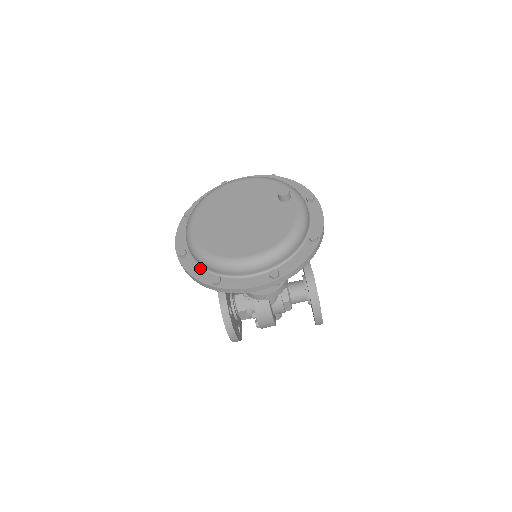
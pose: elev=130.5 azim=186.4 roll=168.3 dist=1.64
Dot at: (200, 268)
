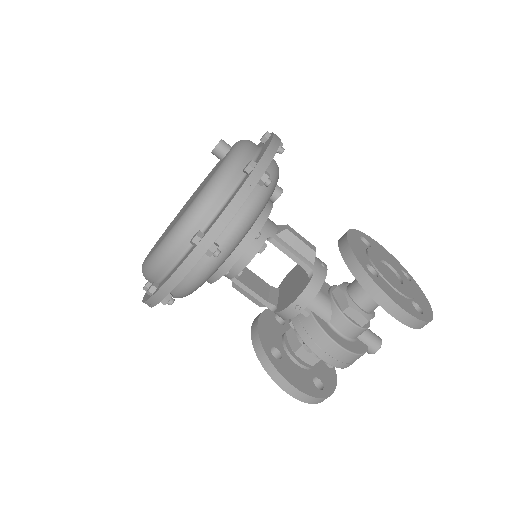
Dot at: occluded
